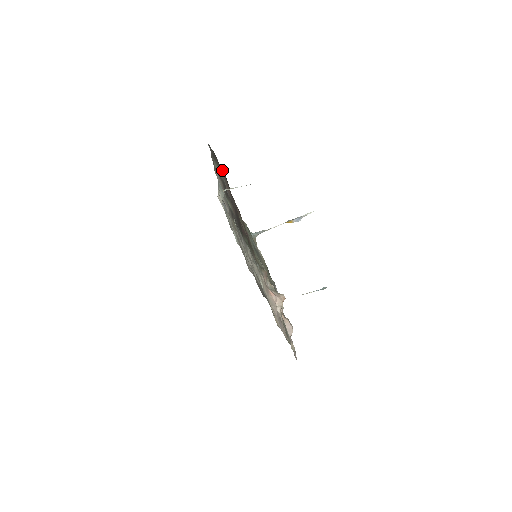
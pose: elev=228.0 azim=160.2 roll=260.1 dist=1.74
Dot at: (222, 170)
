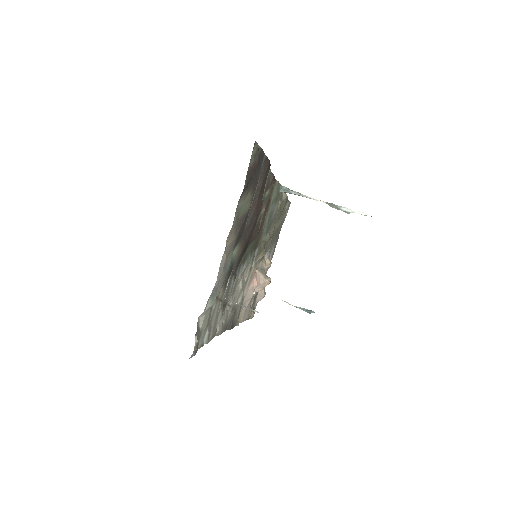
Dot at: (264, 165)
